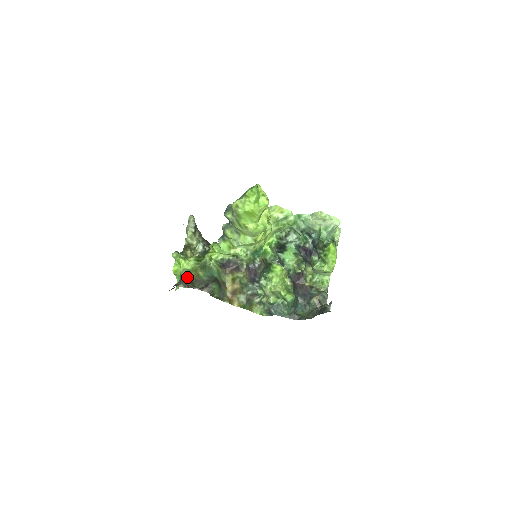
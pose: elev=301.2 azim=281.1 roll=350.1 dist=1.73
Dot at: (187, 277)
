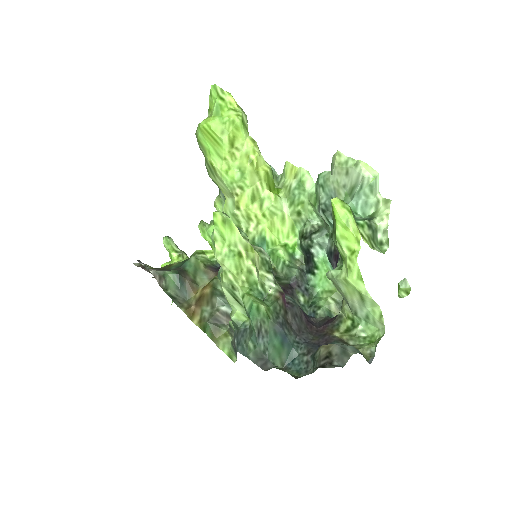
Dot at: occluded
